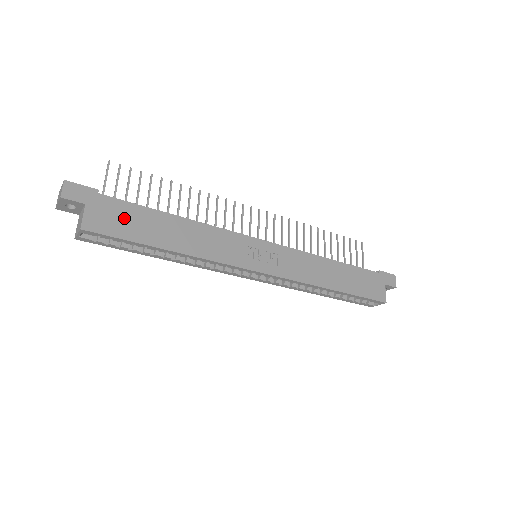
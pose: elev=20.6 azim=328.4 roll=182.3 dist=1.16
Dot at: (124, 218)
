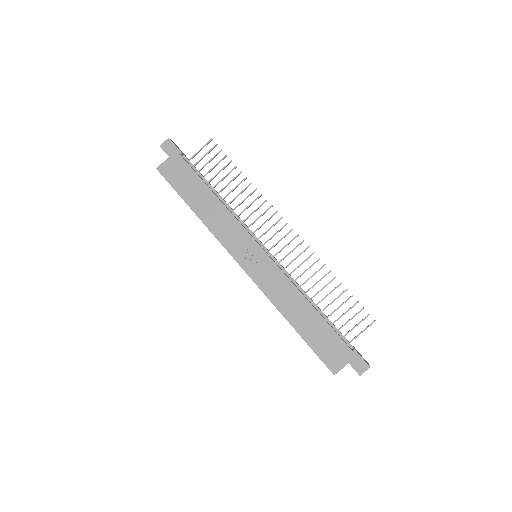
Dot at: (182, 176)
